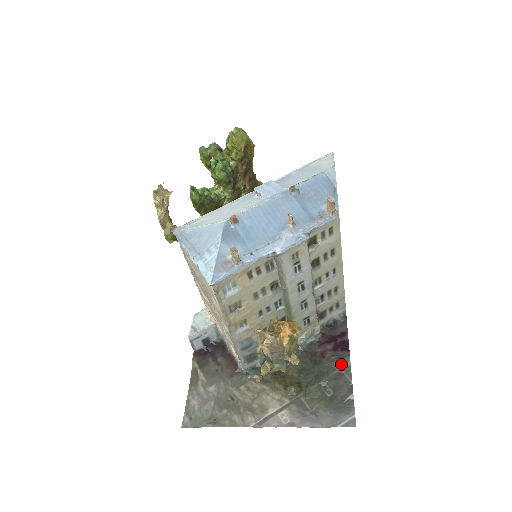
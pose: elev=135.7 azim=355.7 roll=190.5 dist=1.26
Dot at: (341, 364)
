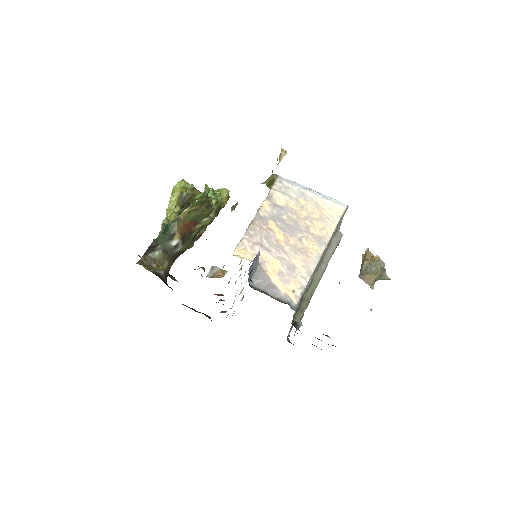
Dot at: occluded
